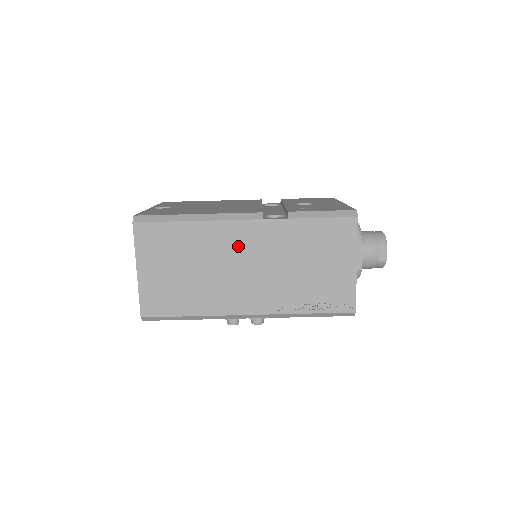
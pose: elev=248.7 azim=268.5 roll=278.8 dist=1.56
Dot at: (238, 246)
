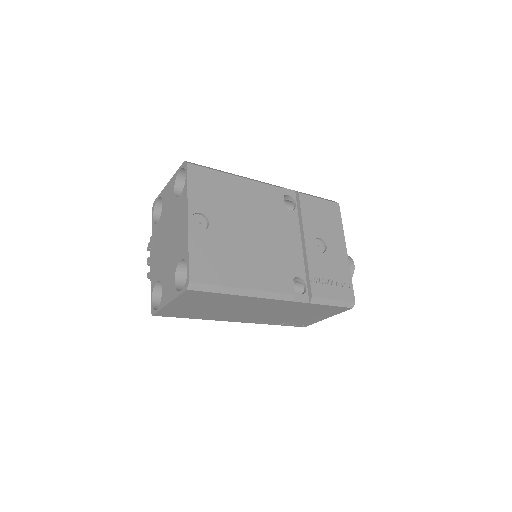
Dot at: (261, 306)
